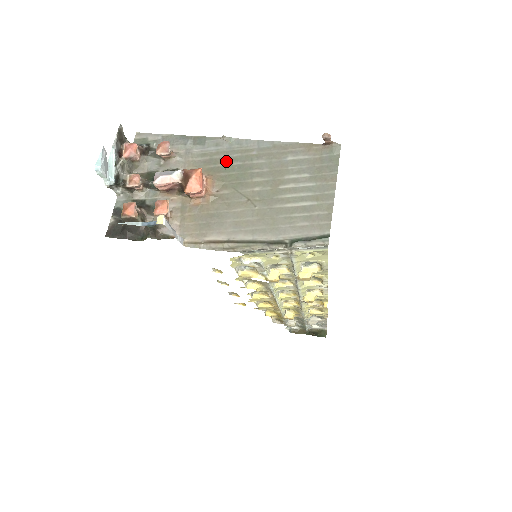
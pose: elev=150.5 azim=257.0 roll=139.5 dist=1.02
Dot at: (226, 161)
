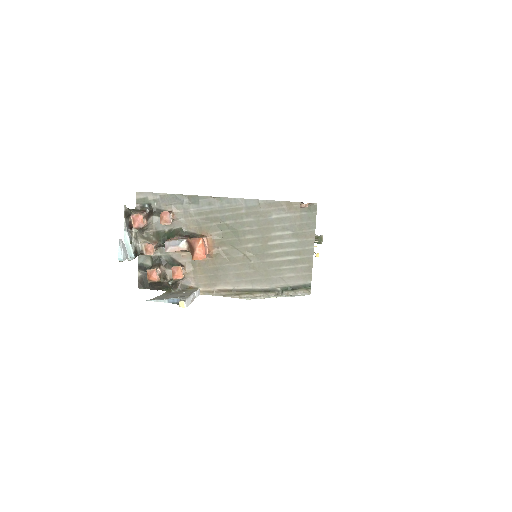
Dot at: (220, 220)
